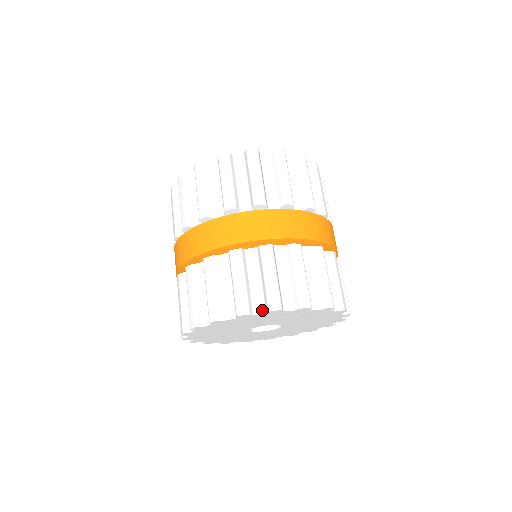
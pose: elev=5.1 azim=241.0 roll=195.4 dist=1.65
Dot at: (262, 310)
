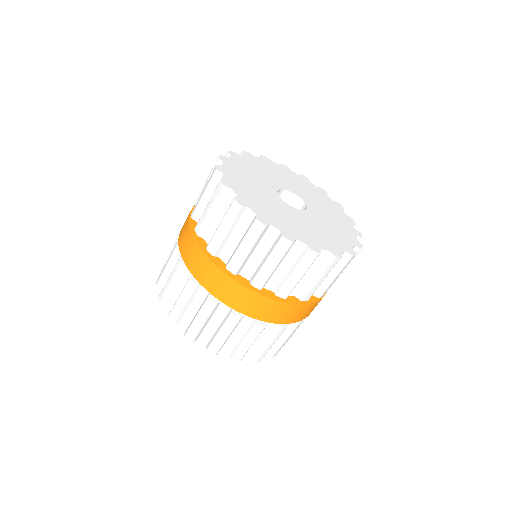
Dot at: occluded
